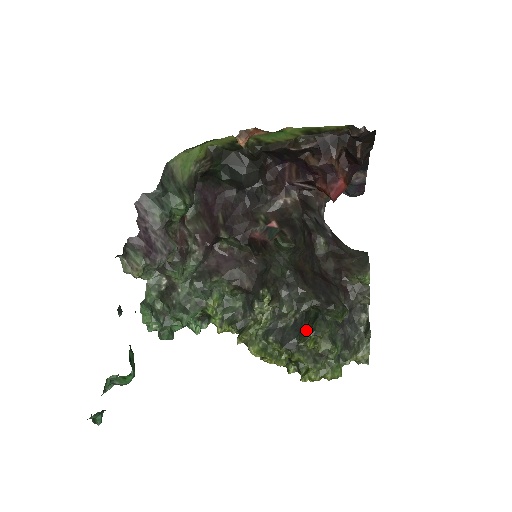
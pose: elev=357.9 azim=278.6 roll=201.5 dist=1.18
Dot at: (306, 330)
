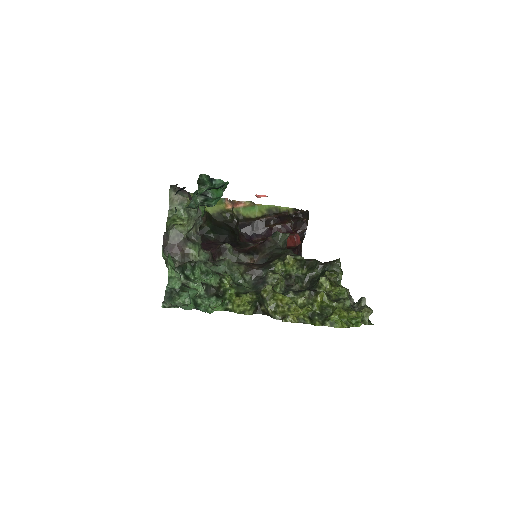
Dot at: occluded
